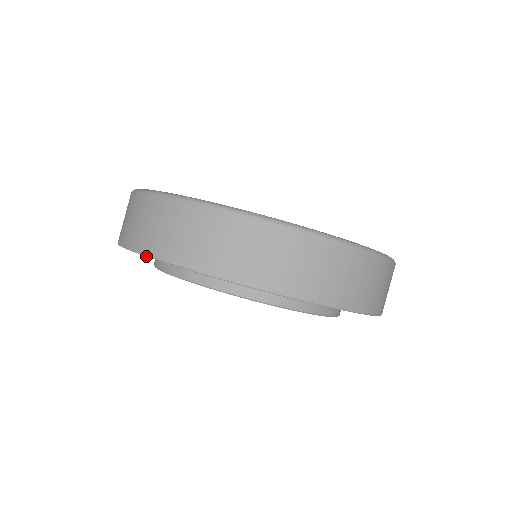
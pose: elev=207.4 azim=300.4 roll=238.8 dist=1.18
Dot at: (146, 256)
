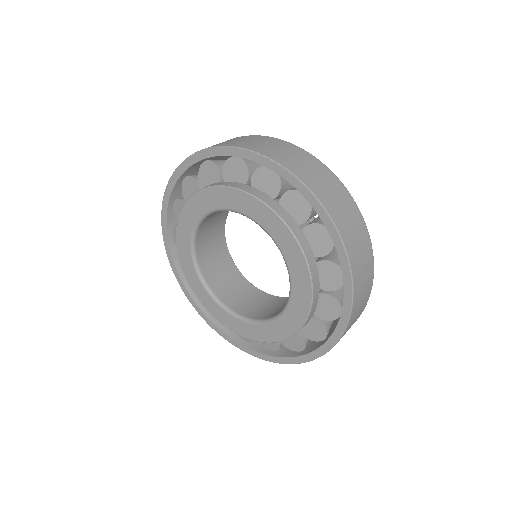
Dot at: (246, 149)
